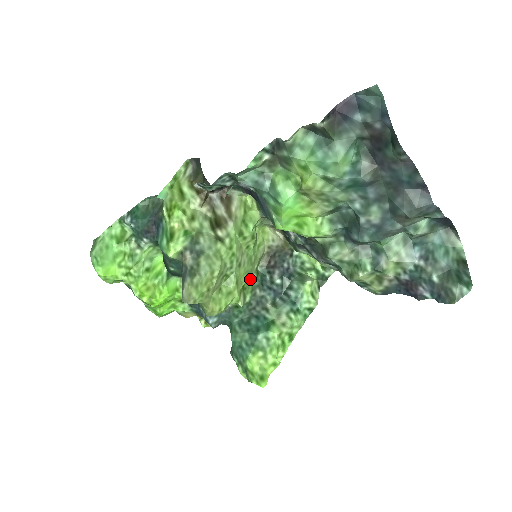
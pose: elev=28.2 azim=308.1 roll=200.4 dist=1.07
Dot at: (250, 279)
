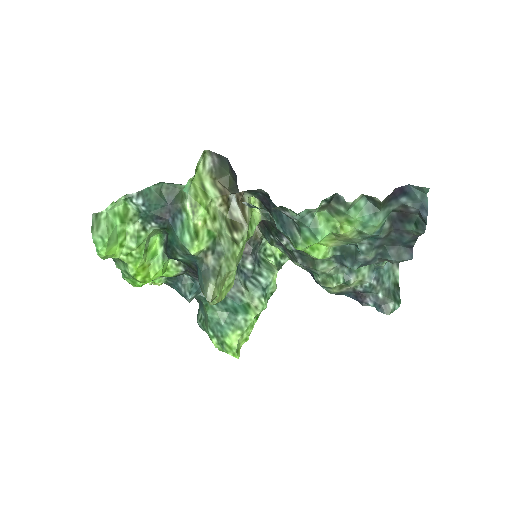
Dot at: occluded
